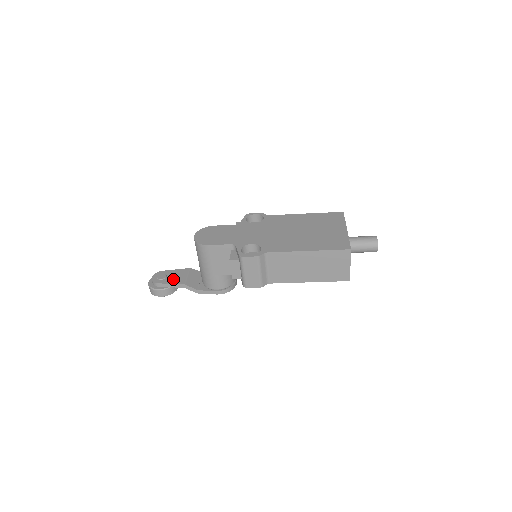
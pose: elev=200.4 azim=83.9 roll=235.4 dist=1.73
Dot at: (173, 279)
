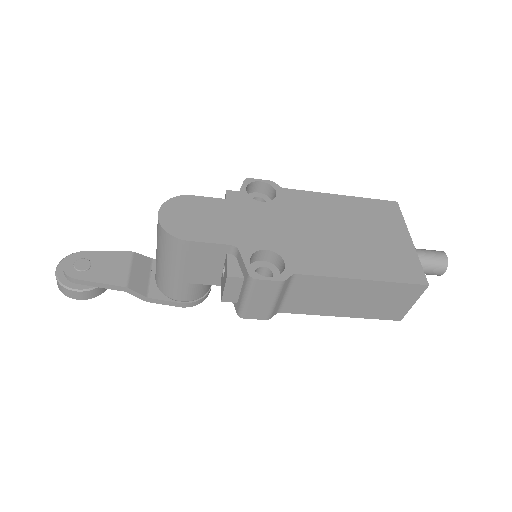
Dot at: (104, 273)
